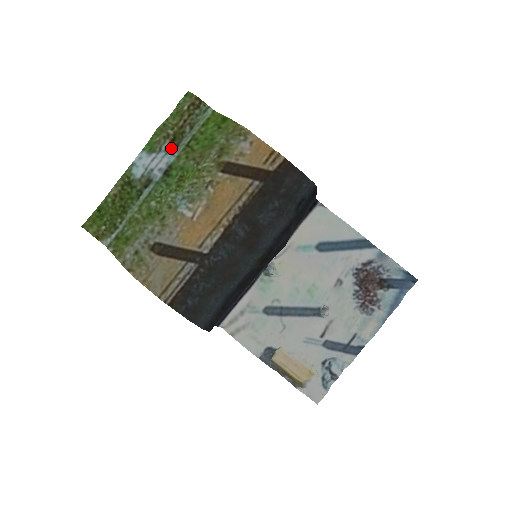
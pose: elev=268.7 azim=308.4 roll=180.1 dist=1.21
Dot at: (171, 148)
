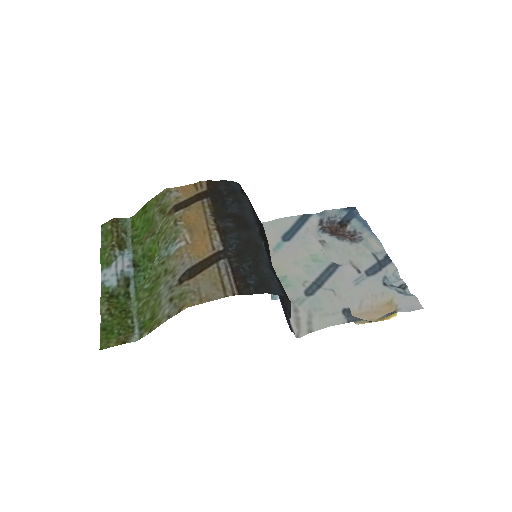
Dot at: (123, 251)
